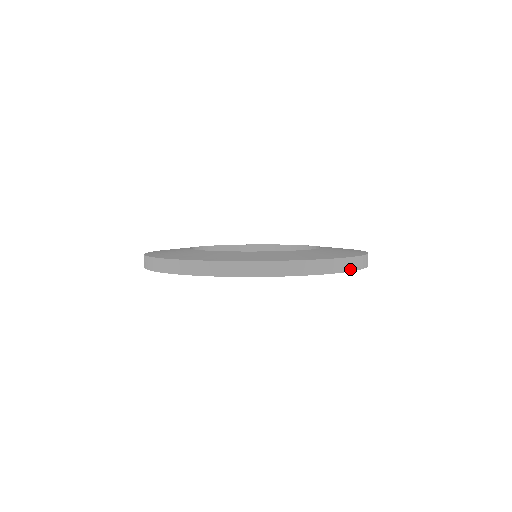
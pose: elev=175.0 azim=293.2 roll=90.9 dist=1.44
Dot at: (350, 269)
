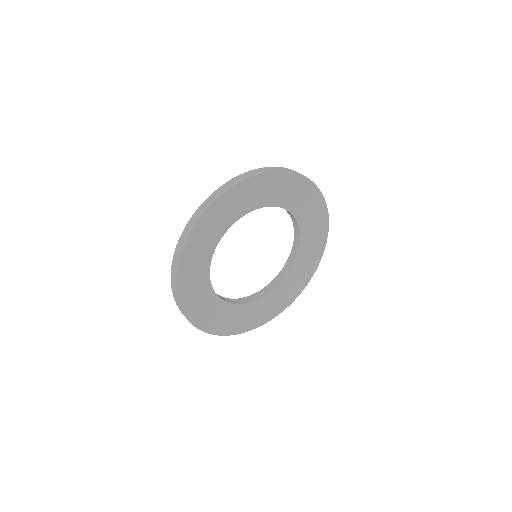
Dot at: (317, 187)
